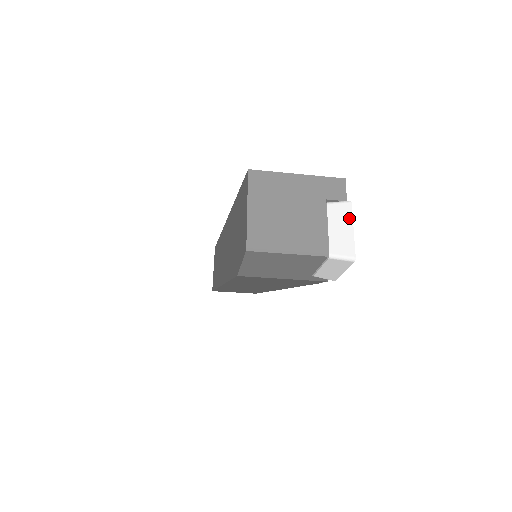
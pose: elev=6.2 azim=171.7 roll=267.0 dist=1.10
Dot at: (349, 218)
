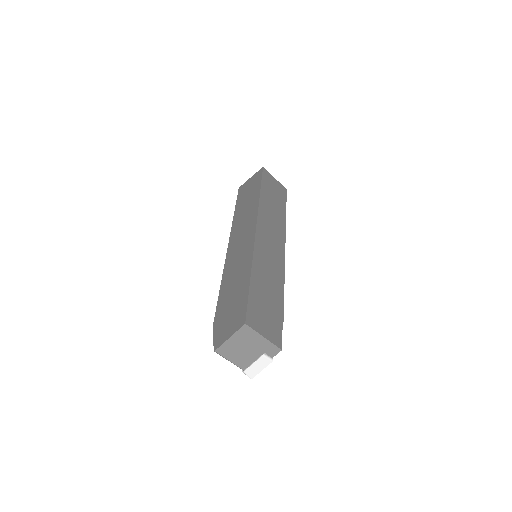
Dot at: (265, 366)
